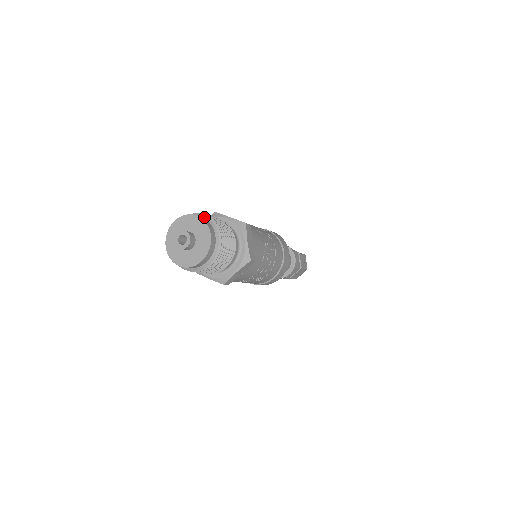
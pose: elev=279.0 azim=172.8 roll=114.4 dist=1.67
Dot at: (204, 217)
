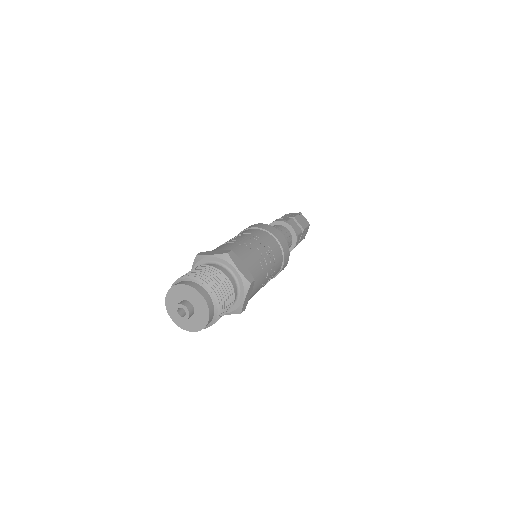
Dot at: (188, 280)
